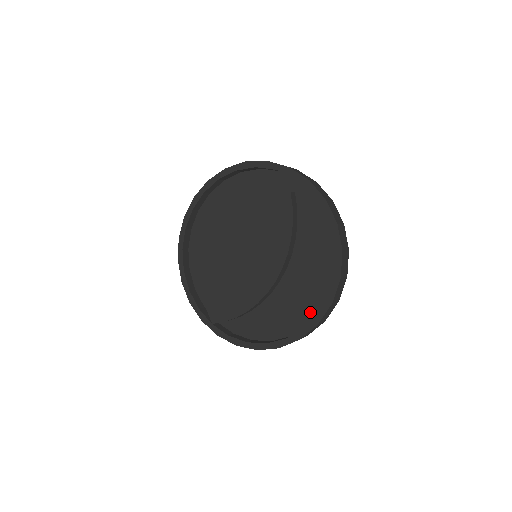
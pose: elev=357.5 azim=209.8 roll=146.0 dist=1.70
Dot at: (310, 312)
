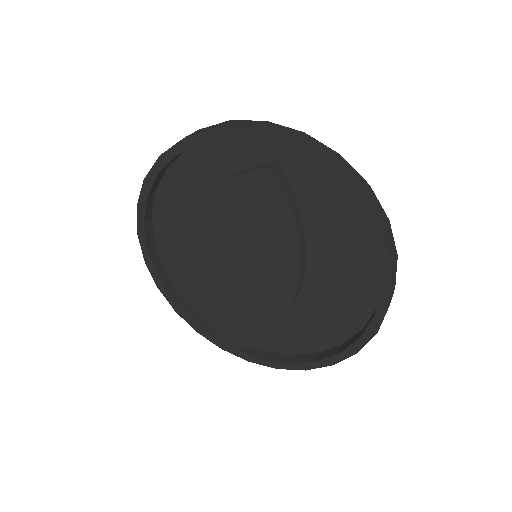
Dot at: (359, 313)
